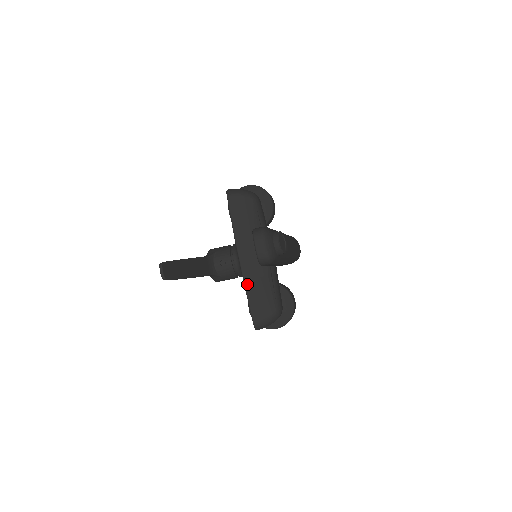
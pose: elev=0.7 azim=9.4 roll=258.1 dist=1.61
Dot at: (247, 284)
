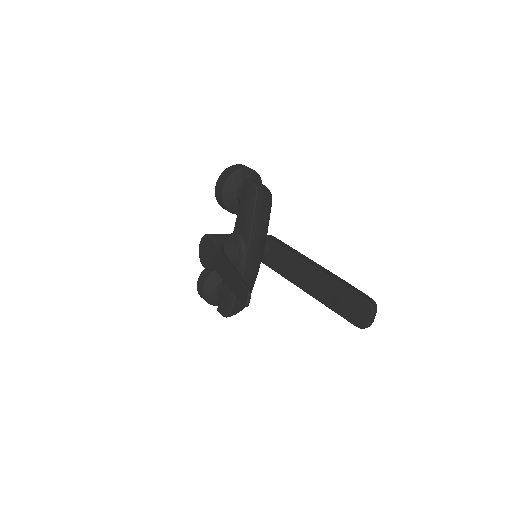
Dot at: occluded
